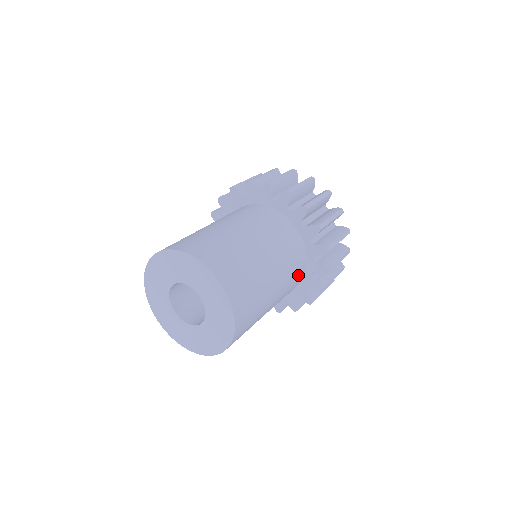
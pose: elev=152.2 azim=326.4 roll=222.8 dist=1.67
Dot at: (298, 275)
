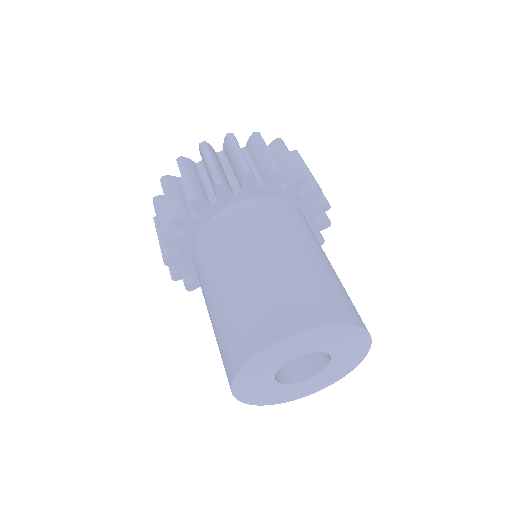
Dot at: (307, 223)
